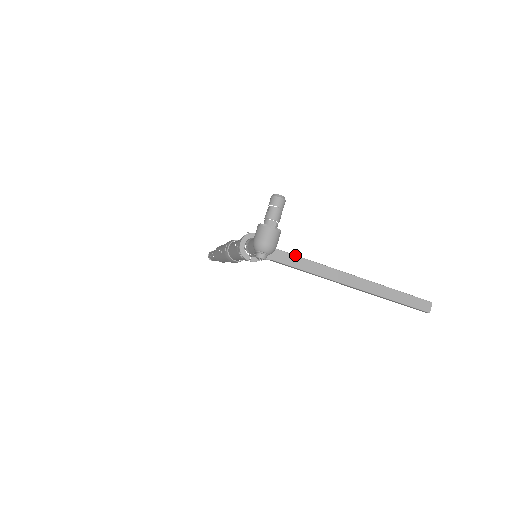
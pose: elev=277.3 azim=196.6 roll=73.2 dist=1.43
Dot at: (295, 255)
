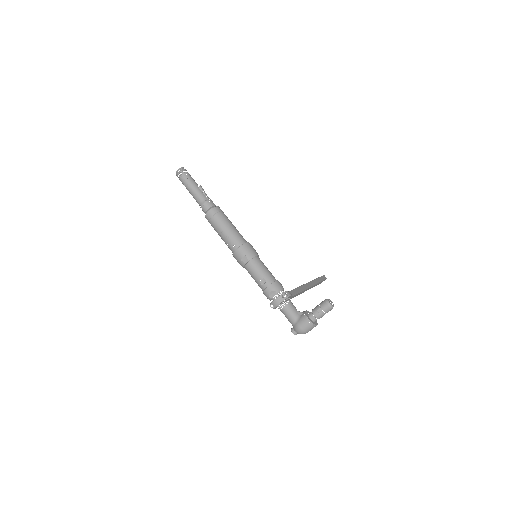
Dot at: occluded
